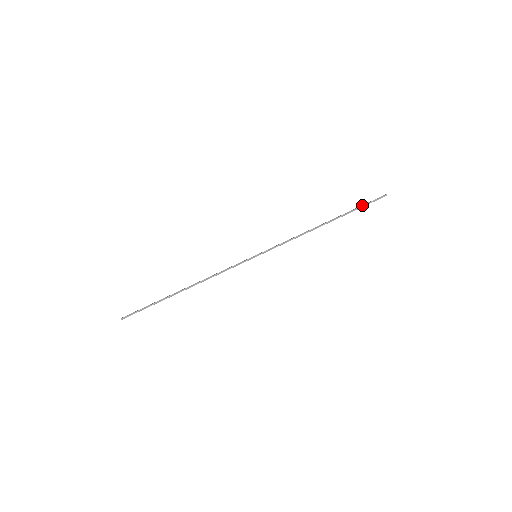
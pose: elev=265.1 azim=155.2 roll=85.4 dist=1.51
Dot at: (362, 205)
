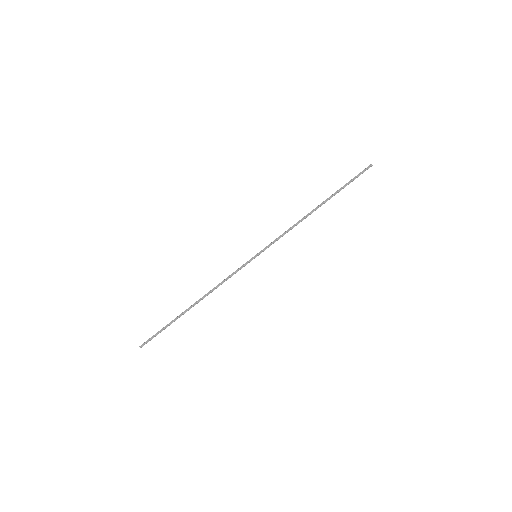
Dot at: (350, 182)
